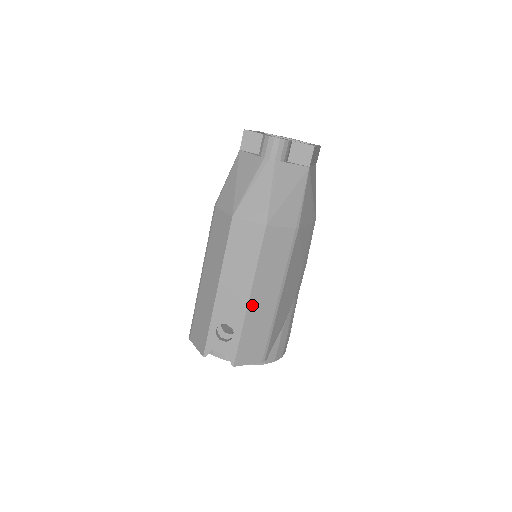
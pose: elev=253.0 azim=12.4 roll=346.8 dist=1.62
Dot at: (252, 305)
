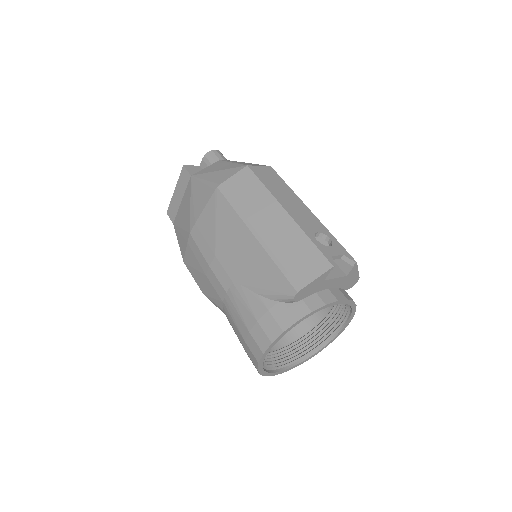
Dot at: occluded
